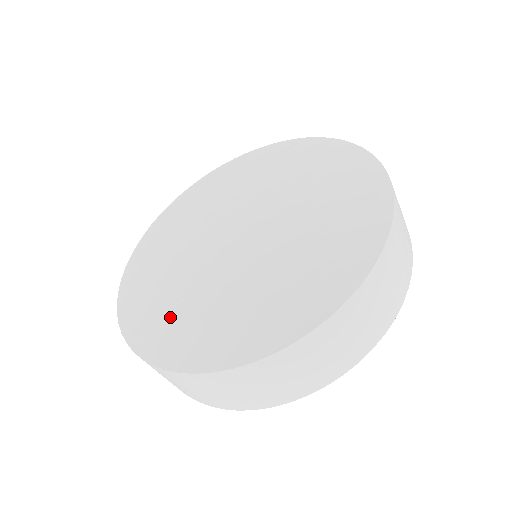
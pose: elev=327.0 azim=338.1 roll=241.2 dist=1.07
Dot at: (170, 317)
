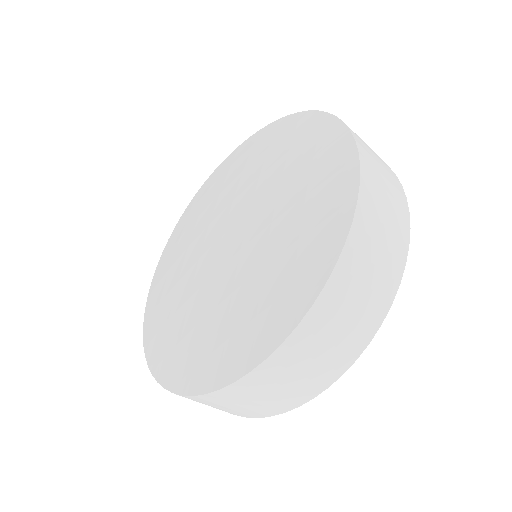
Dot at: (167, 329)
